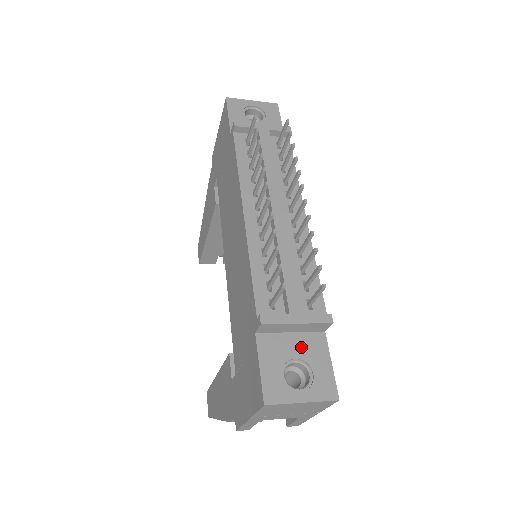
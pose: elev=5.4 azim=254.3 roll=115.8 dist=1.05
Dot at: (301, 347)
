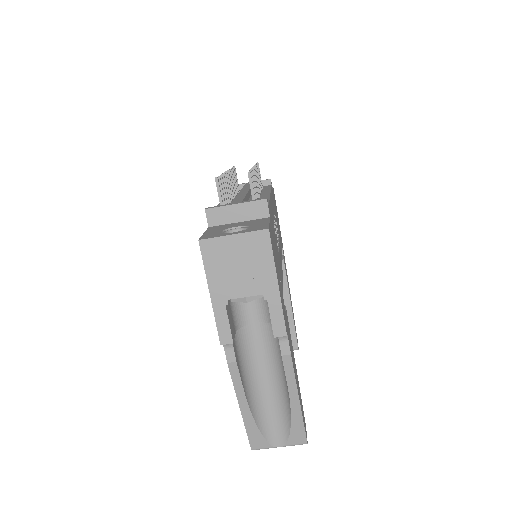
Dot at: (245, 224)
